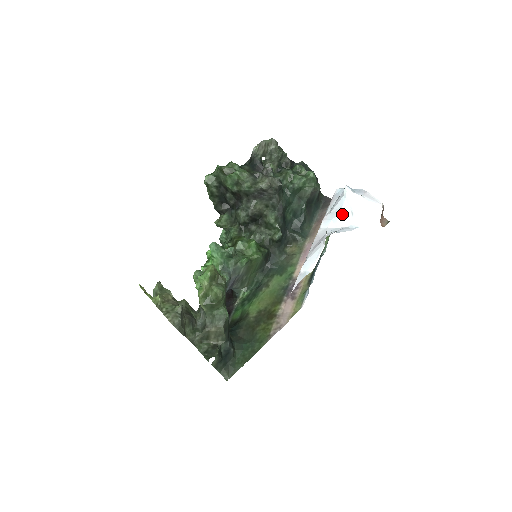
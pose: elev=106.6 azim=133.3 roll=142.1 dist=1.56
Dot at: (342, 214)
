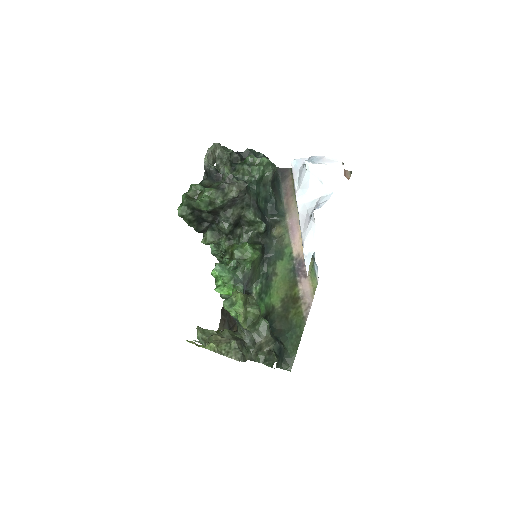
Dot at: (312, 186)
